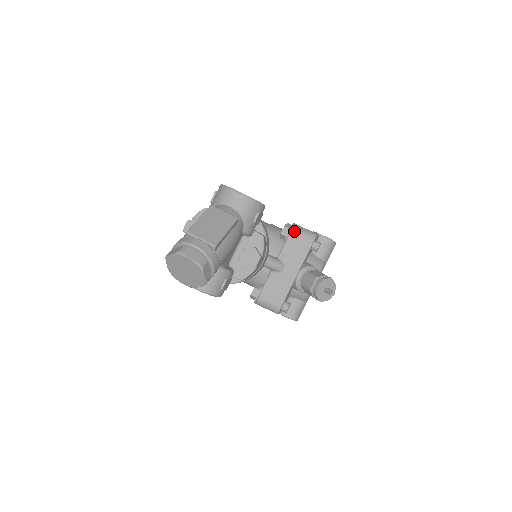
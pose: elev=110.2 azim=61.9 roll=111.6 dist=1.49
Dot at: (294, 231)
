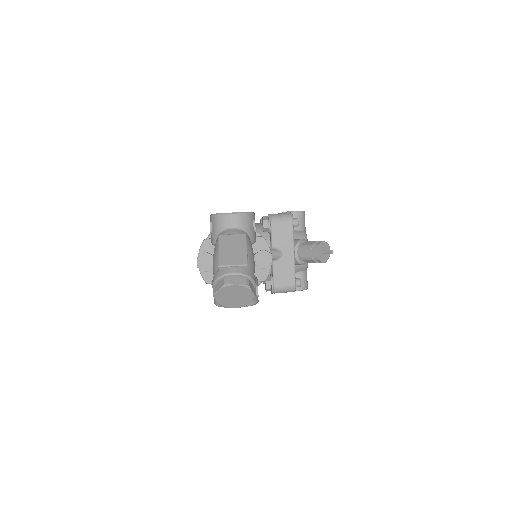
Dot at: (273, 220)
